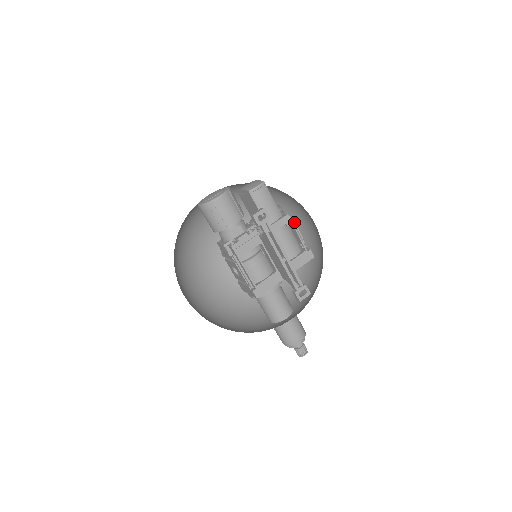
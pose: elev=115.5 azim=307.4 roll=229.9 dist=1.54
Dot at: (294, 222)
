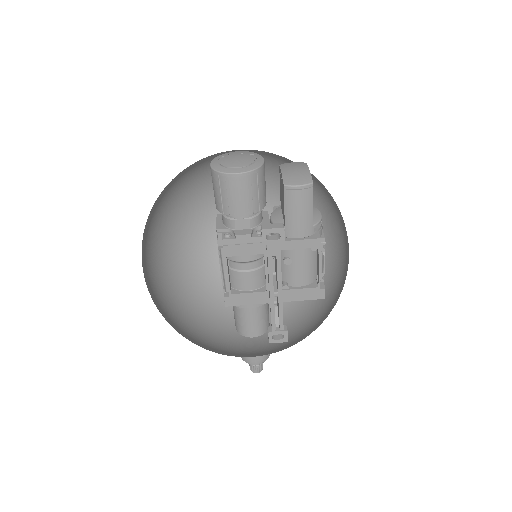
Dot at: (336, 233)
